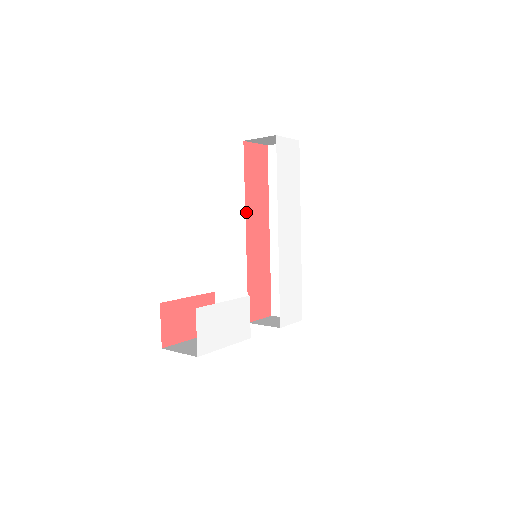
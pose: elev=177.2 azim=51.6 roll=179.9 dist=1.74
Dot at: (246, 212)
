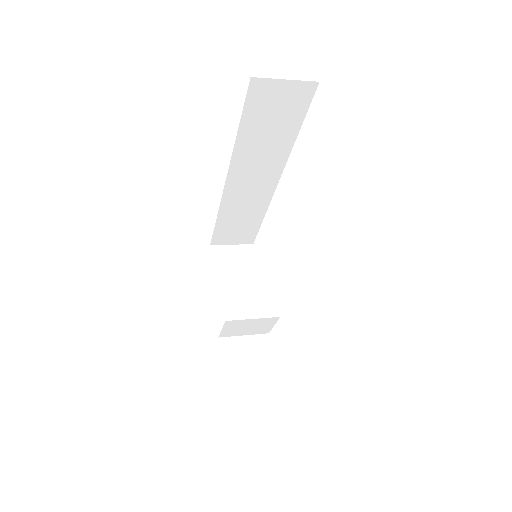
Dot at: occluded
